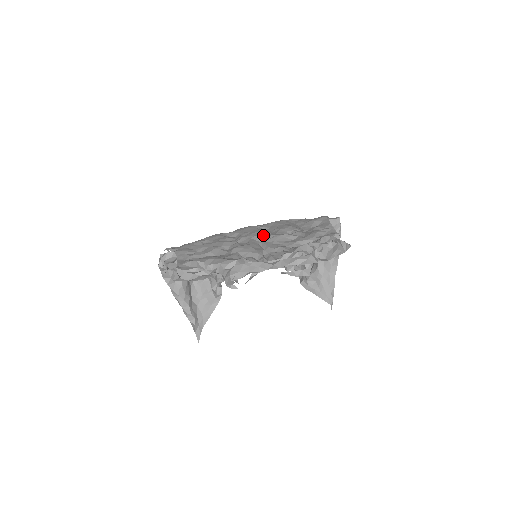
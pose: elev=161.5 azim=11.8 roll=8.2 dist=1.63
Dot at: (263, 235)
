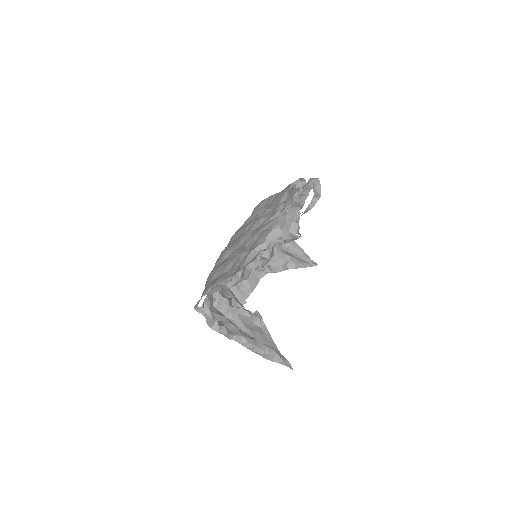
Dot at: (249, 229)
